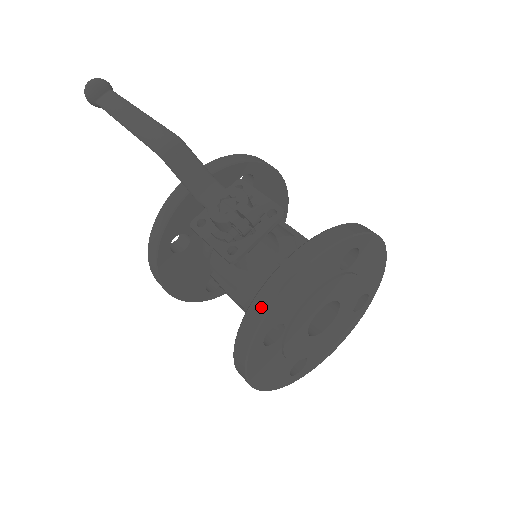
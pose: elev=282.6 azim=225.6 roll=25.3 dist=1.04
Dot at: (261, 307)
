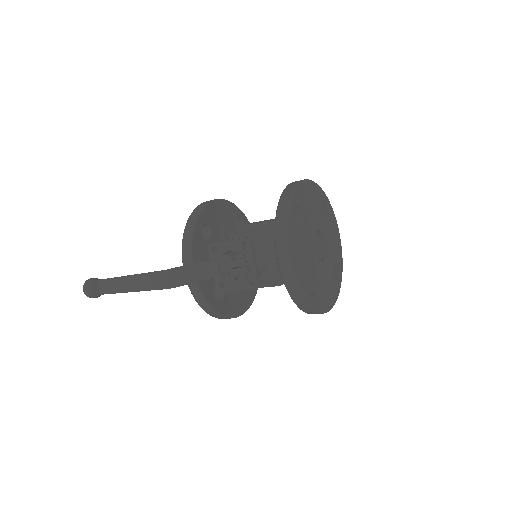
Dot at: (294, 290)
